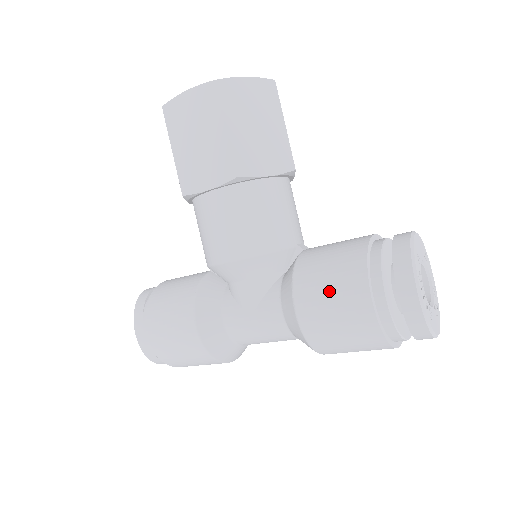
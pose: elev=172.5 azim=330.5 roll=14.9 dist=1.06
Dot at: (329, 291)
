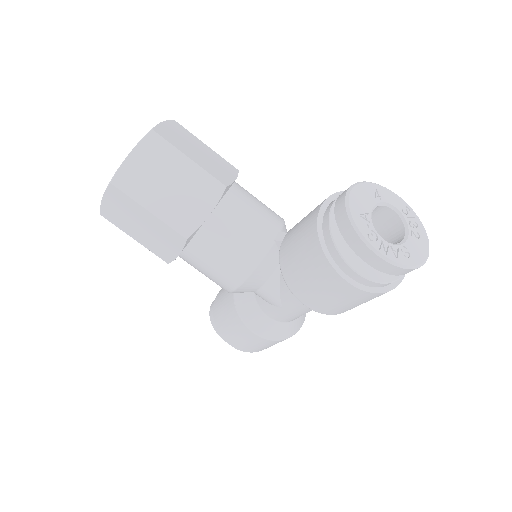
Dot at: (313, 284)
